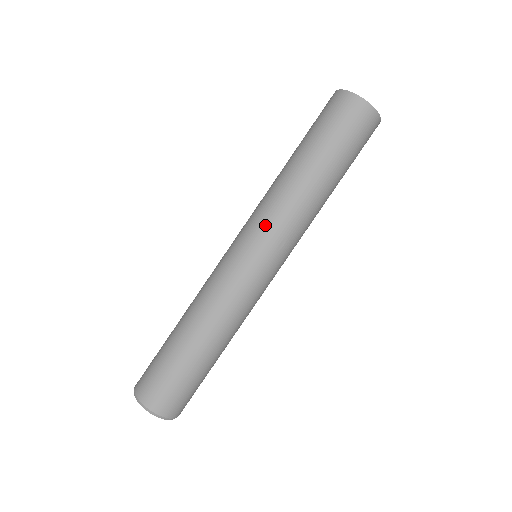
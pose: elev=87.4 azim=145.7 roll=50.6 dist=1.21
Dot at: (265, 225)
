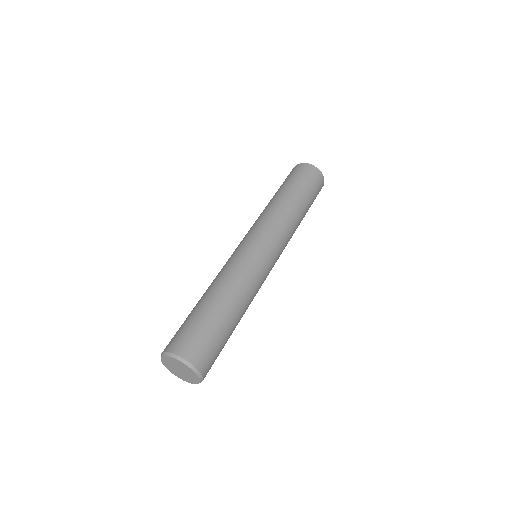
Dot at: (264, 226)
